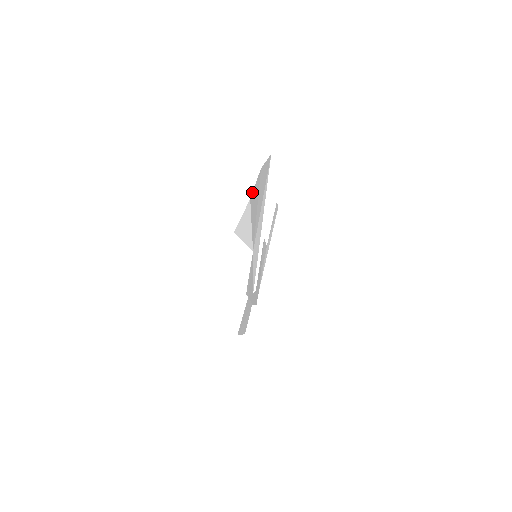
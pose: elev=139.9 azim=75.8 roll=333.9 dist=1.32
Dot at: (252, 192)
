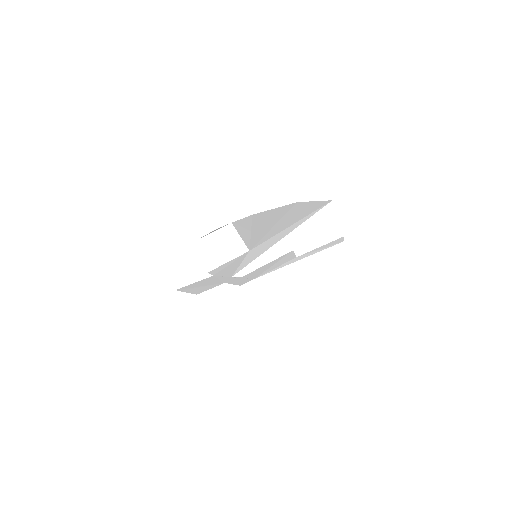
Dot at: occluded
